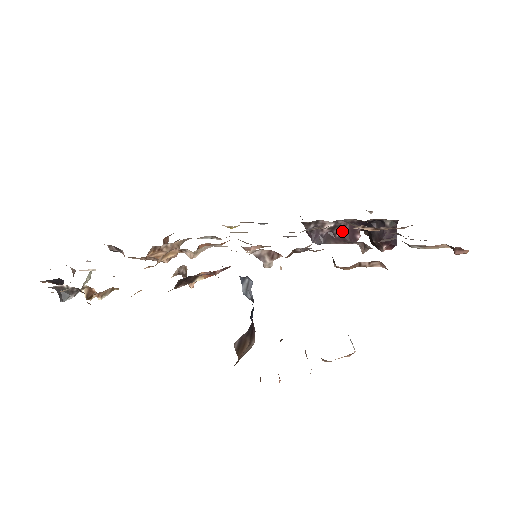
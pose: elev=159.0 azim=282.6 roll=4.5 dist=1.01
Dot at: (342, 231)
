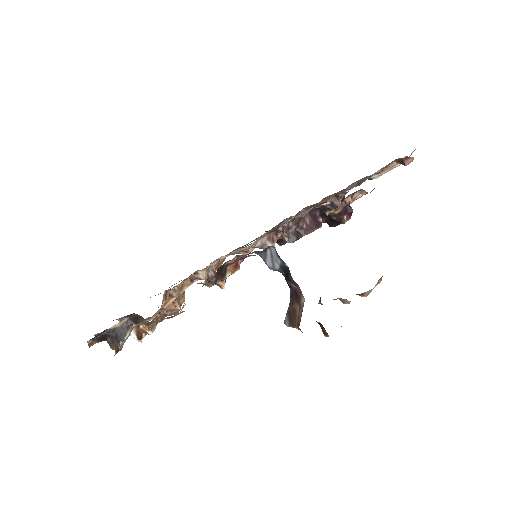
Dot at: (306, 221)
